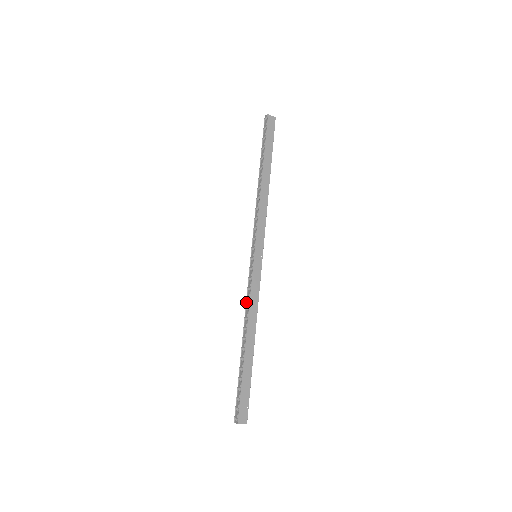
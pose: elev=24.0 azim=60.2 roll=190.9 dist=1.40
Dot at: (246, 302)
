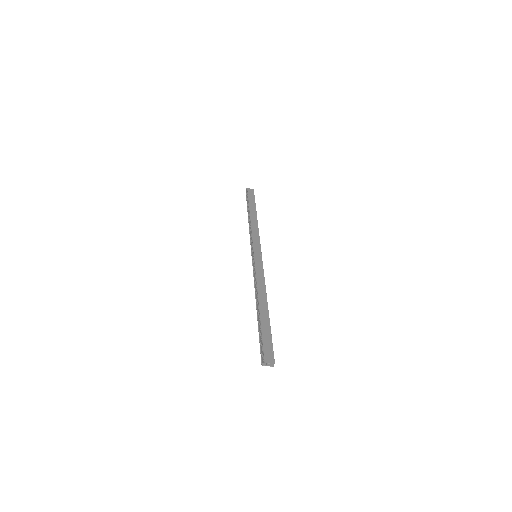
Dot at: (254, 284)
